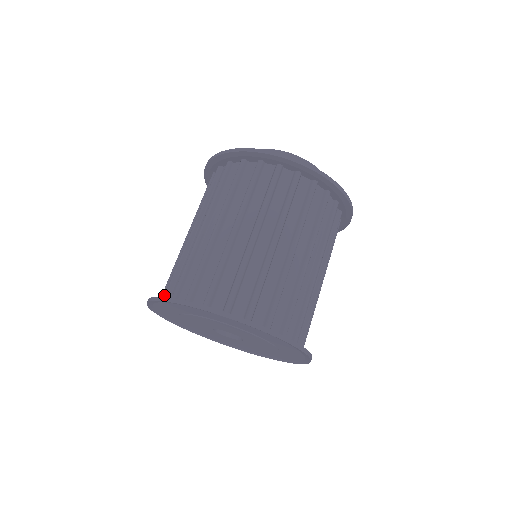
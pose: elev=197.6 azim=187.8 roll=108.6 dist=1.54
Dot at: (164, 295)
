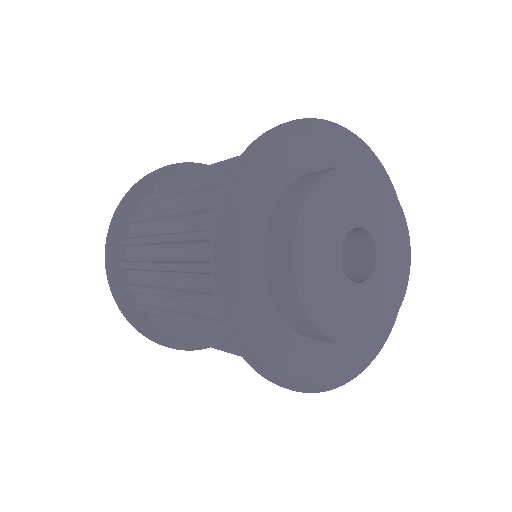
Dot at: (141, 198)
